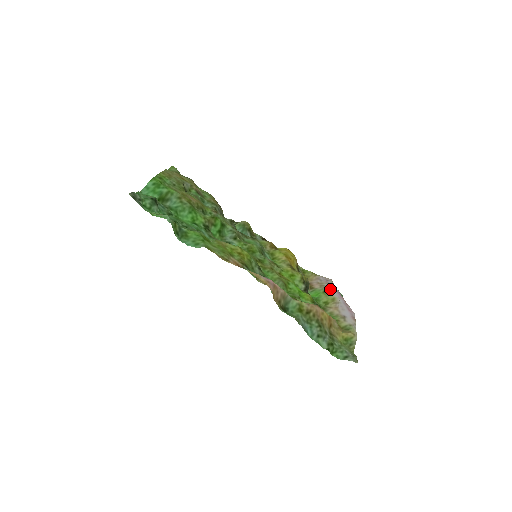
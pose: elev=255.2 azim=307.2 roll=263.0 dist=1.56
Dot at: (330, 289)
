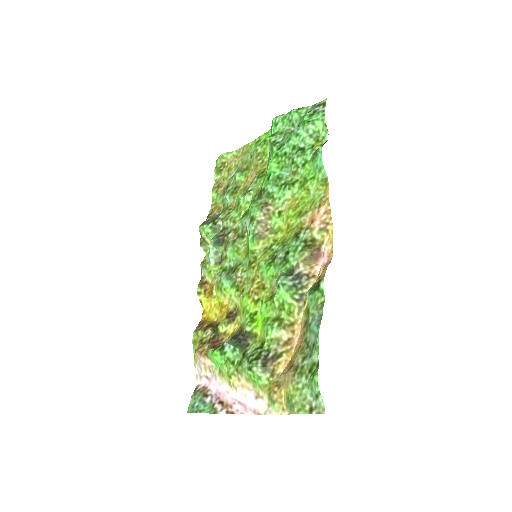
Dot at: (217, 379)
